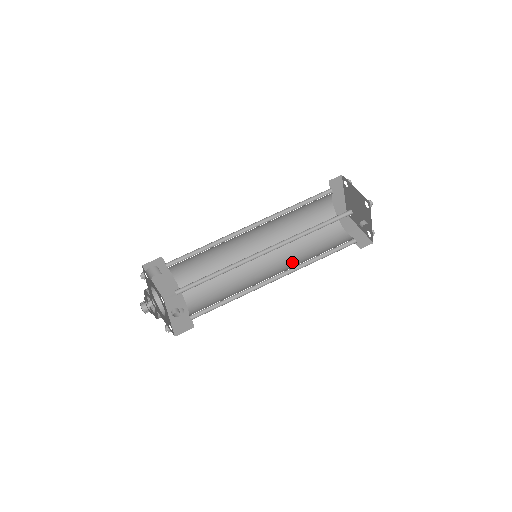
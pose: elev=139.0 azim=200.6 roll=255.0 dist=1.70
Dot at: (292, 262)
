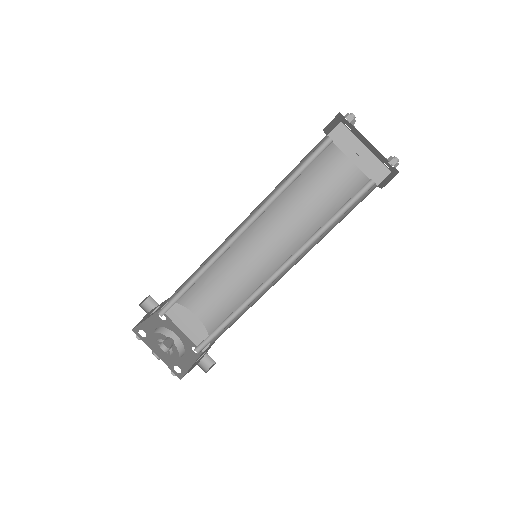
Dot at: occluded
